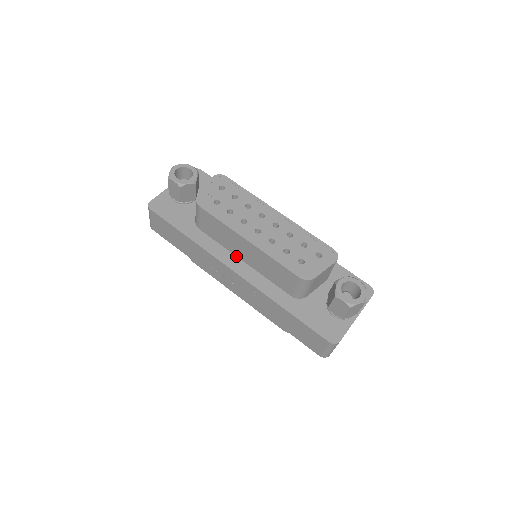
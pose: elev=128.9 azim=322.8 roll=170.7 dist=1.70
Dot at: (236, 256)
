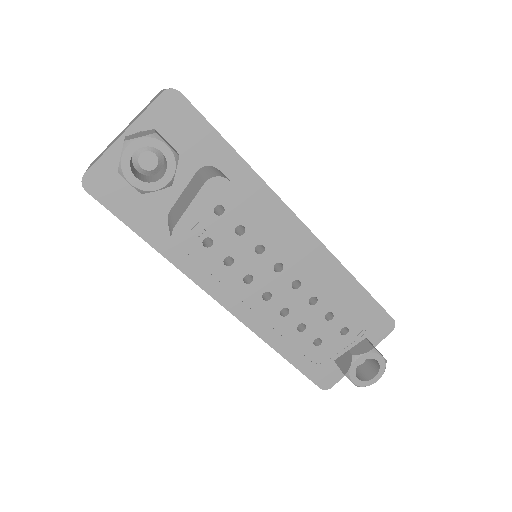
Dot at: occluded
